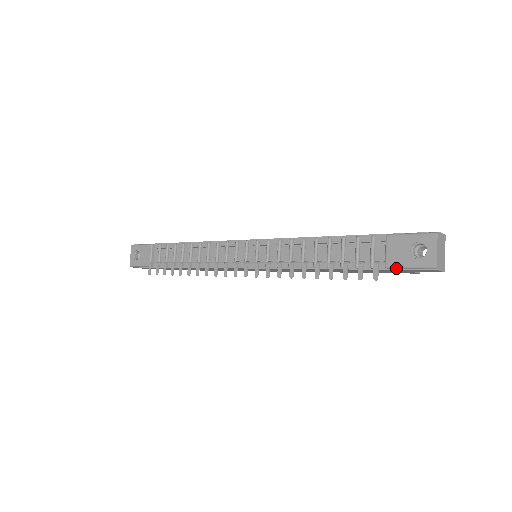
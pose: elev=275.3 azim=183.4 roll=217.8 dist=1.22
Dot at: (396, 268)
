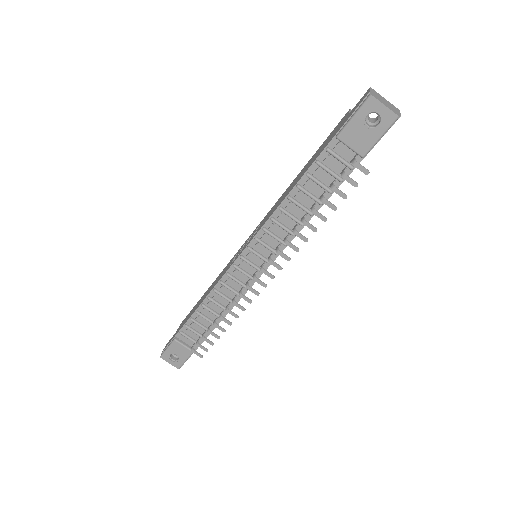
Dot at: occluded
